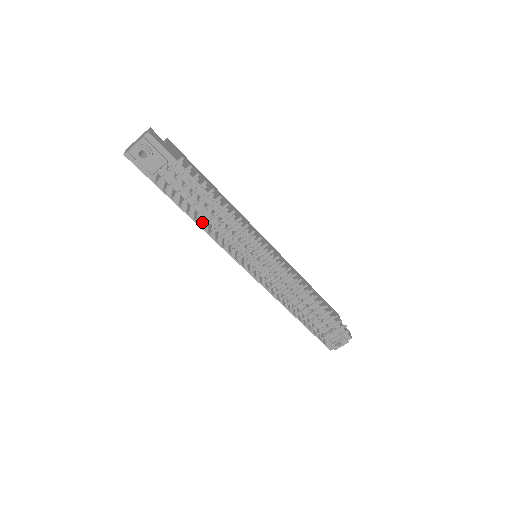
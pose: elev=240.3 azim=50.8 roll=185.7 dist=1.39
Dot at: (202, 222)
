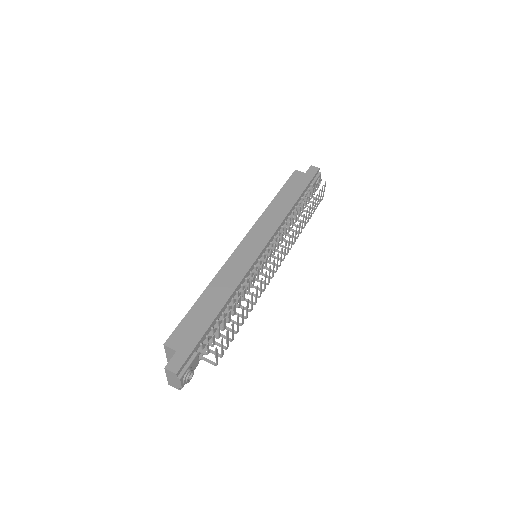
Dot at: occluded
